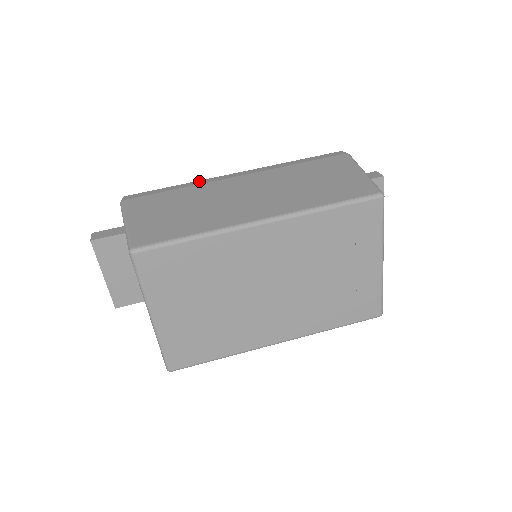
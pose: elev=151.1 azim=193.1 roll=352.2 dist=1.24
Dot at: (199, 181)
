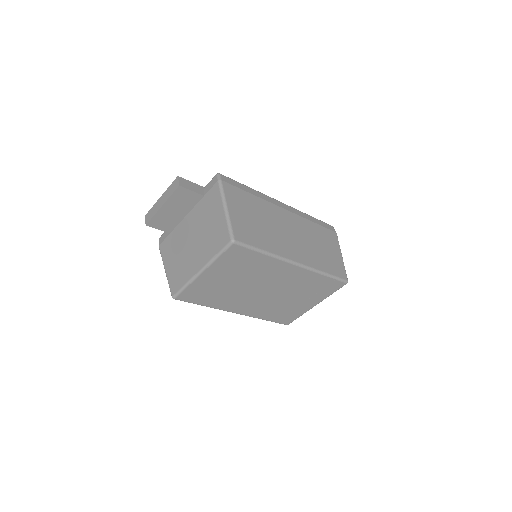
Dot at: (263, 195)
